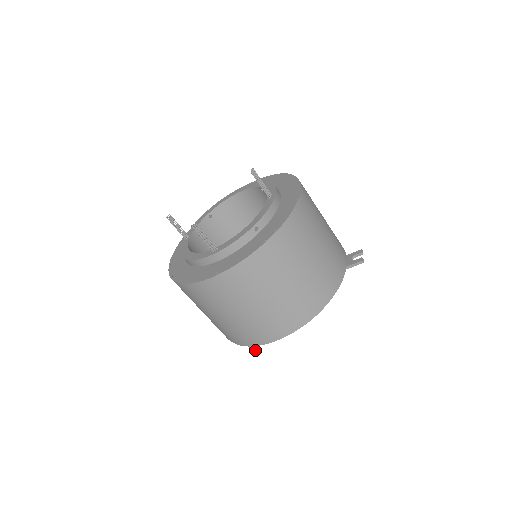
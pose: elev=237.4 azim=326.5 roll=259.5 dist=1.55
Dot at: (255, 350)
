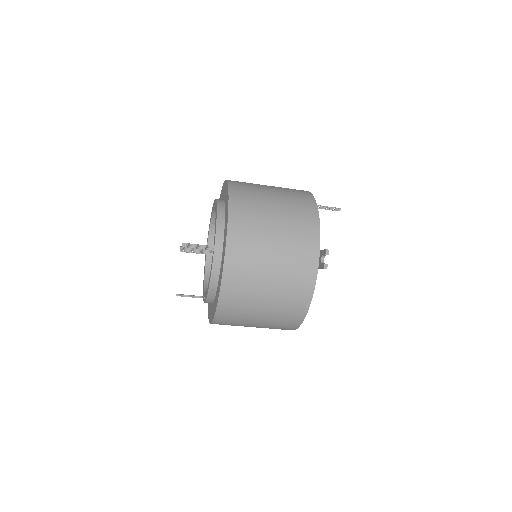
Dot at: occluded
